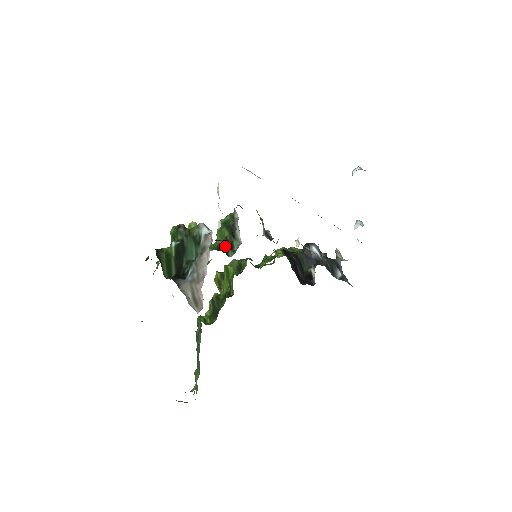
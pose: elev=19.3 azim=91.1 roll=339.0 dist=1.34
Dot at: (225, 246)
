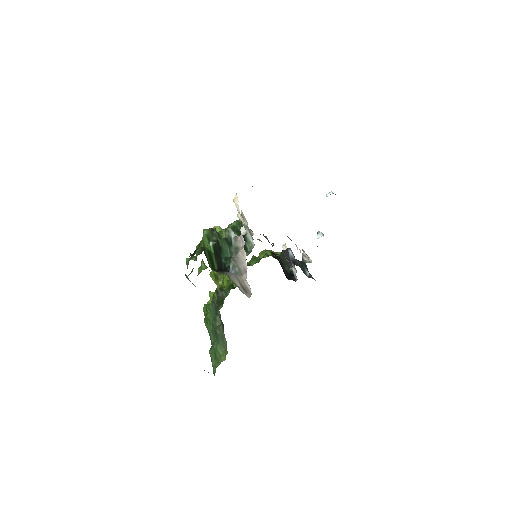
Dot at: occluded
